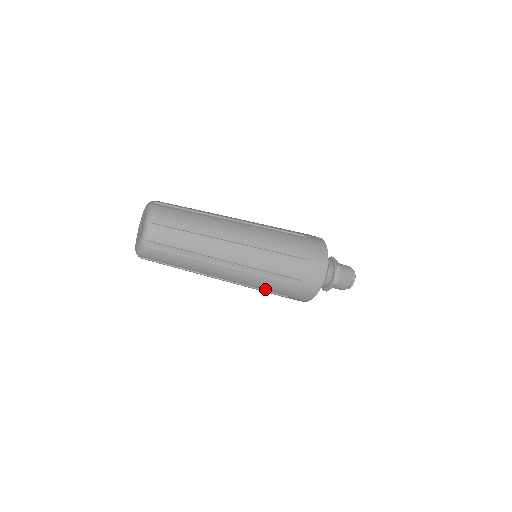
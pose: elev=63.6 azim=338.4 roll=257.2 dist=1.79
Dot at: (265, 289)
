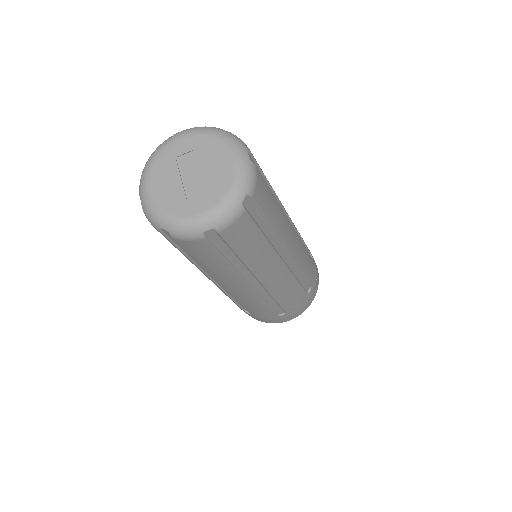
Dot at: (244, 306)
